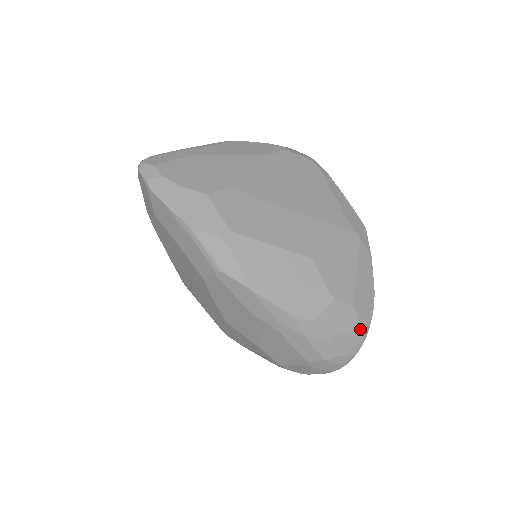
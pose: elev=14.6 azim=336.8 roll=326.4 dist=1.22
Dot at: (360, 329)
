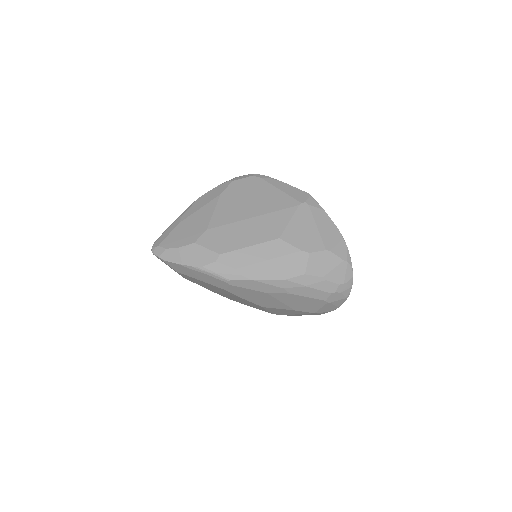
Dot at: (342, 260)
